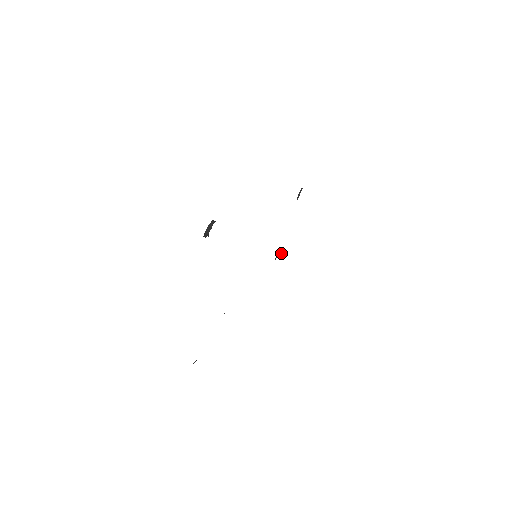
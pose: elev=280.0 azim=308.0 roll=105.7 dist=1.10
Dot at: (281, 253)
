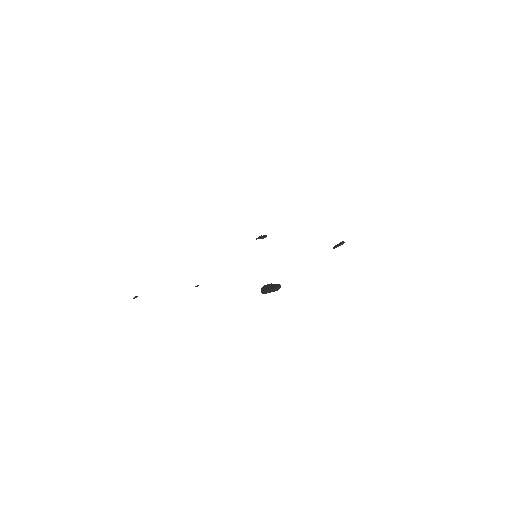
Dot at: (264, 237)
